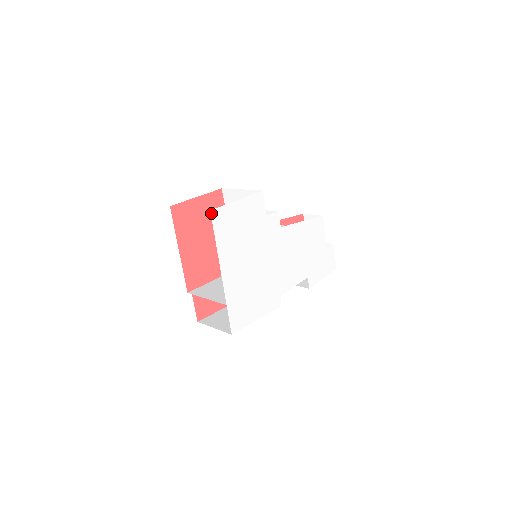
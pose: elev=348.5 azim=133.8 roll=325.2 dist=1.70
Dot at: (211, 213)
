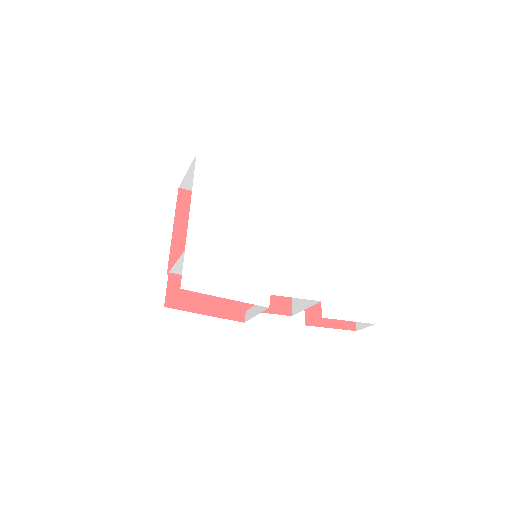
Dot at: (197, 157)
